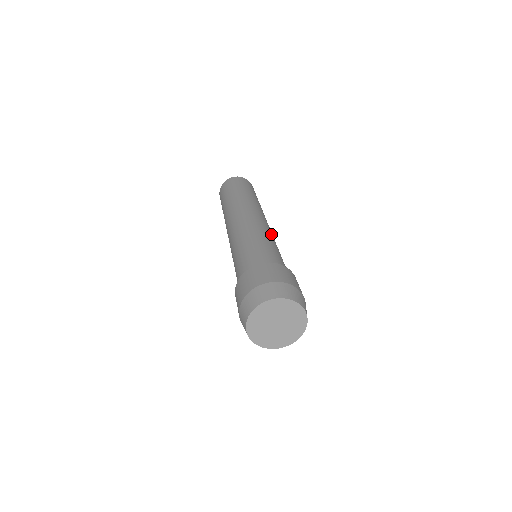
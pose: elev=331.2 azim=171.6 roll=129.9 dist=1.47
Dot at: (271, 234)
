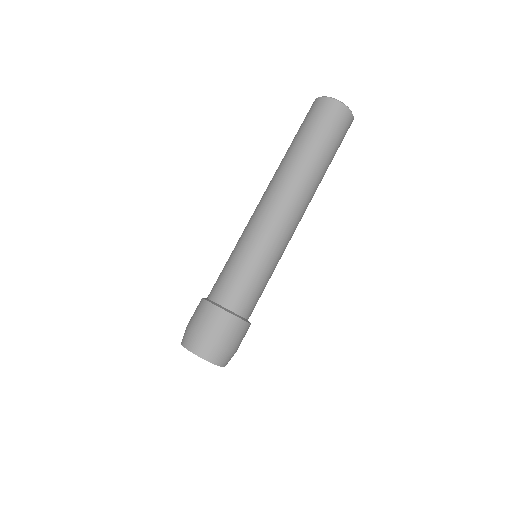
Dot at: (264, 236)
